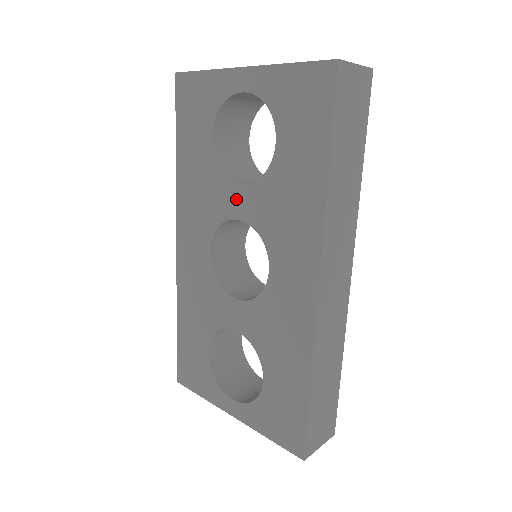
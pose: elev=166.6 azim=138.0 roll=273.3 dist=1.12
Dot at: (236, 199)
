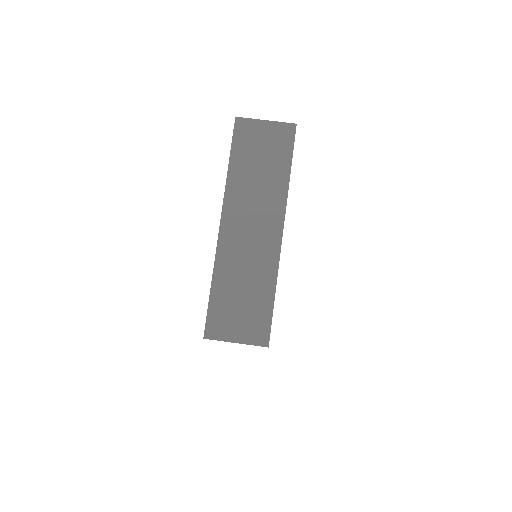
Dot at: occluded
